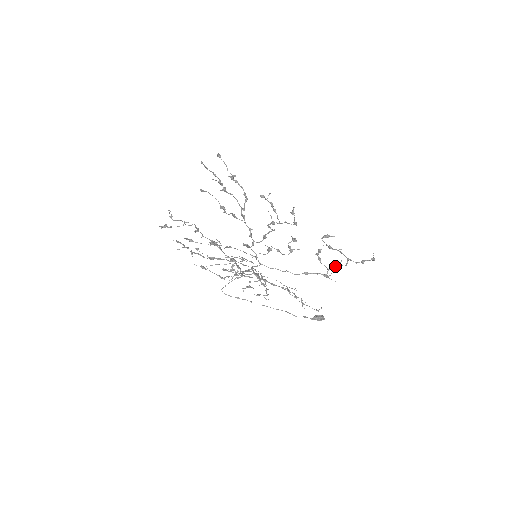
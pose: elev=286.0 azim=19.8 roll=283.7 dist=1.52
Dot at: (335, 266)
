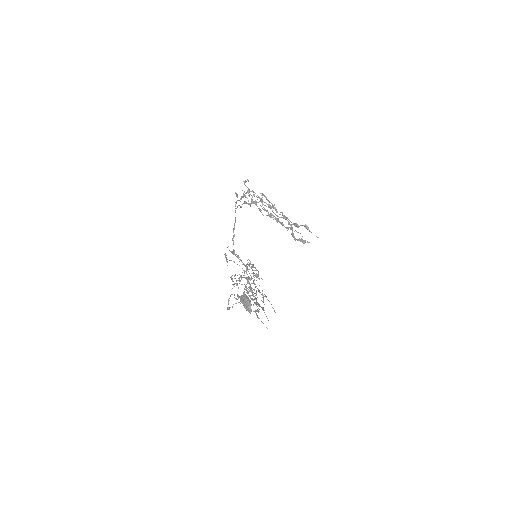
Dot at: (265, 202)
